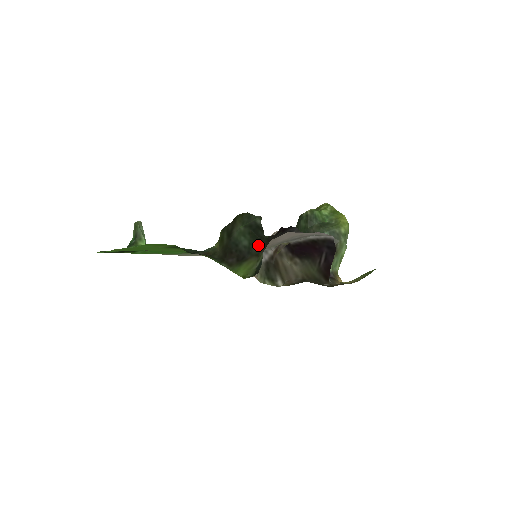
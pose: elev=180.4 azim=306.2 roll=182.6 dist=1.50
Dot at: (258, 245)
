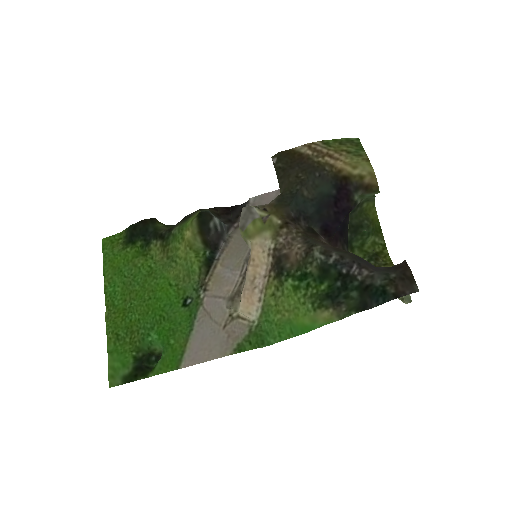
Dot at: occluded
